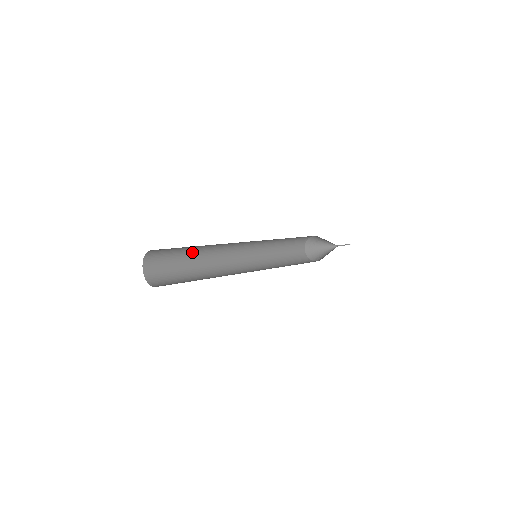
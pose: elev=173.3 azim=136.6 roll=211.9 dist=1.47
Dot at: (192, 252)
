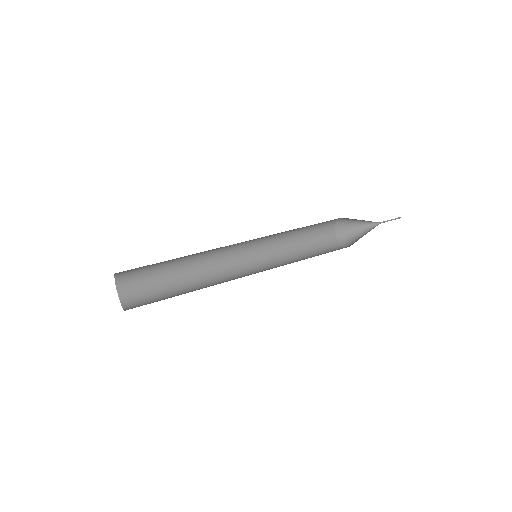
Dot at: (177, 258)
